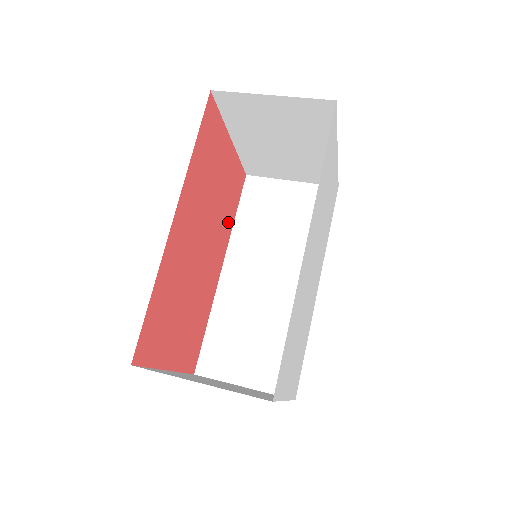
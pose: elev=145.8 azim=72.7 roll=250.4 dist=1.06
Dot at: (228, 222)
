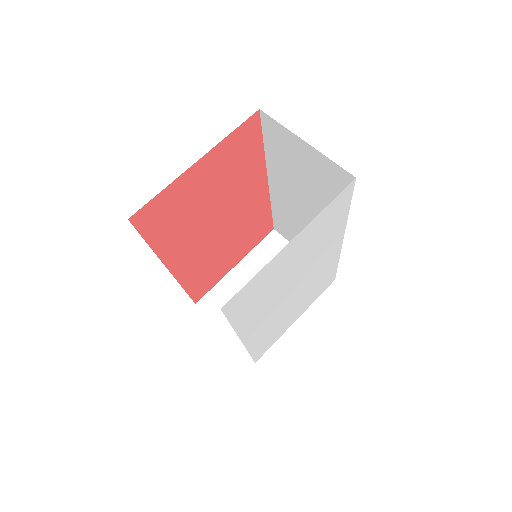
Dot at: (252, 166)
